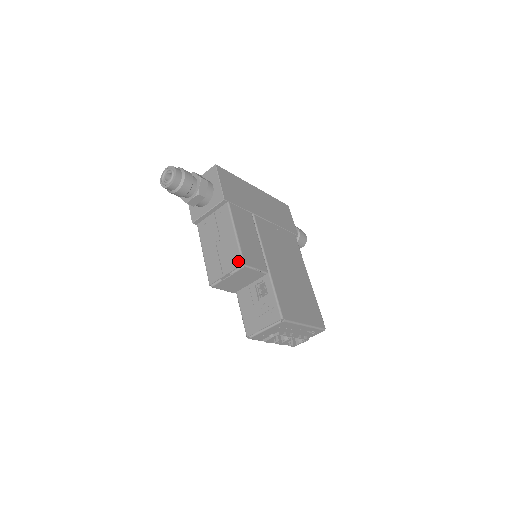
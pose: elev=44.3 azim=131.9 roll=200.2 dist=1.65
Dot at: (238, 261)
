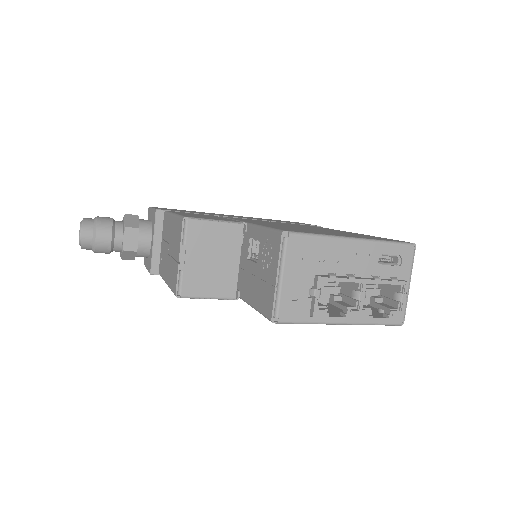
Dot at: (180, 225)
